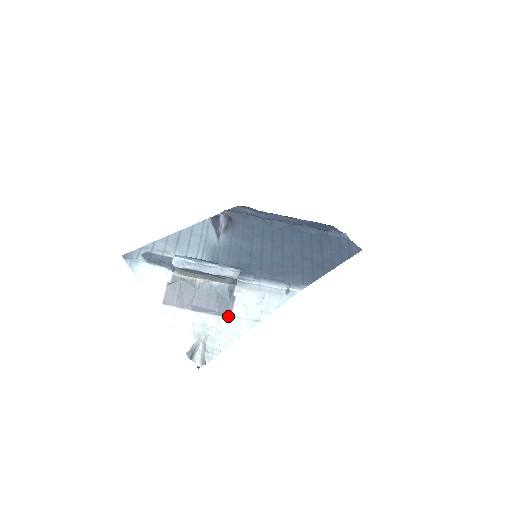
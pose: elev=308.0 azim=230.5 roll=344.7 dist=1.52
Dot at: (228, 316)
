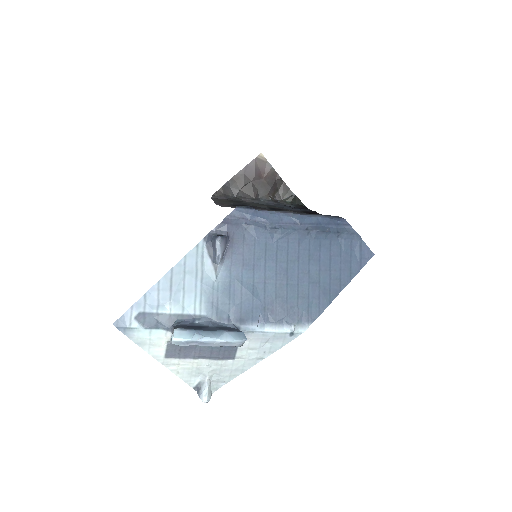
Dot at: (231, 359)
